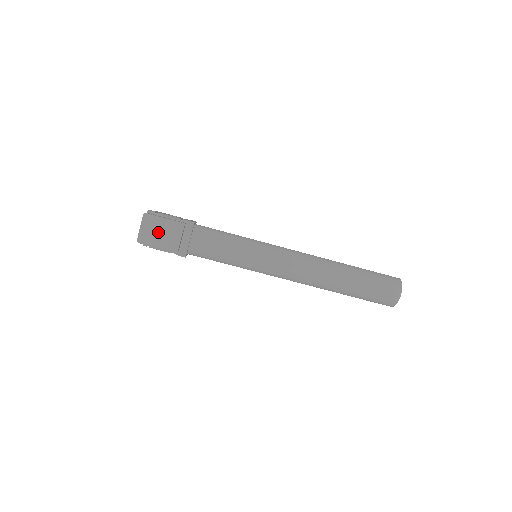
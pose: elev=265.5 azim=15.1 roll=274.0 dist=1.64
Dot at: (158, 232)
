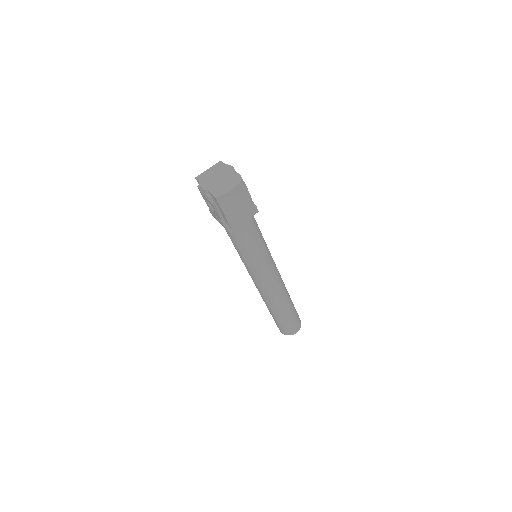
Dot at: (238, 204)
